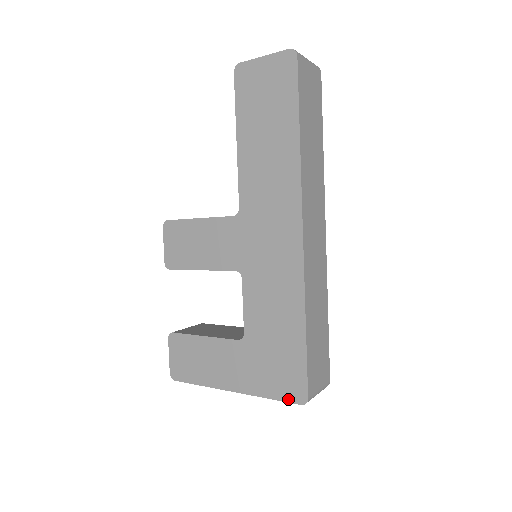
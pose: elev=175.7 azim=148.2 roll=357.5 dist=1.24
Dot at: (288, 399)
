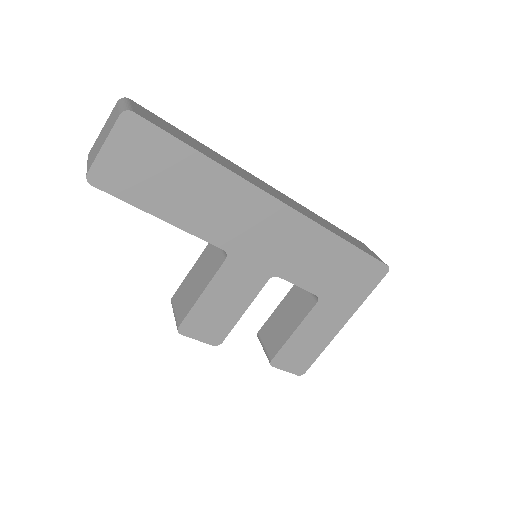
Dot at: (378, 281)
